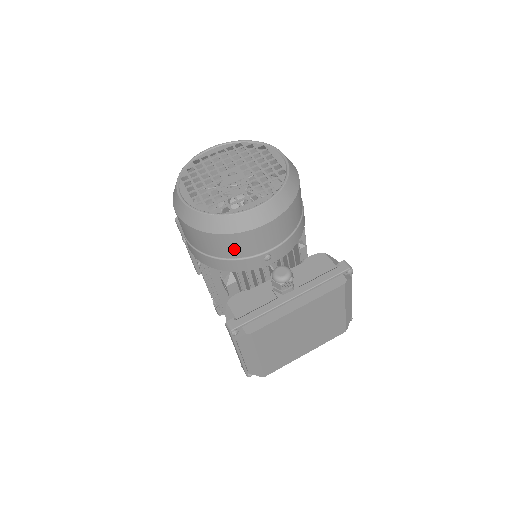
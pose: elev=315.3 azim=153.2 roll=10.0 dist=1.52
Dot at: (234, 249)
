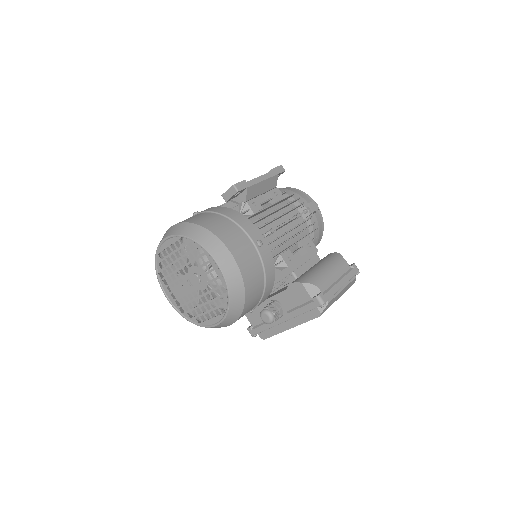
Dot at: occluded
